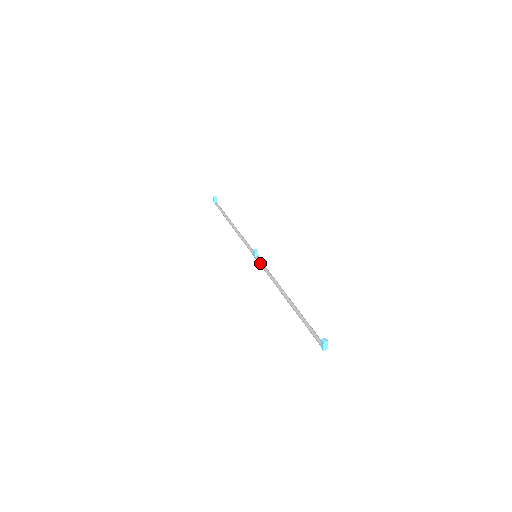
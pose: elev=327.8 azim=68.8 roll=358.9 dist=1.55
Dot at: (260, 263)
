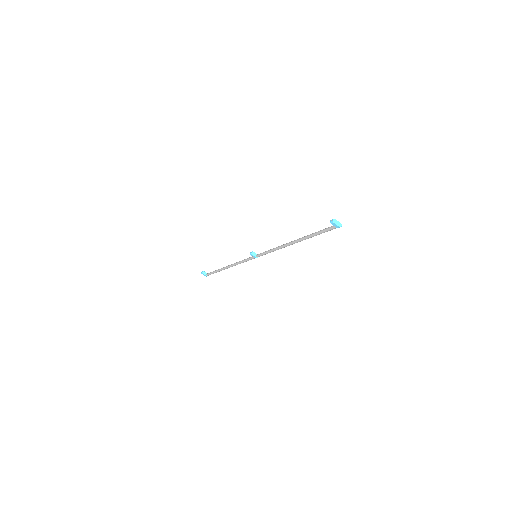
Dot at: (262, 254)
